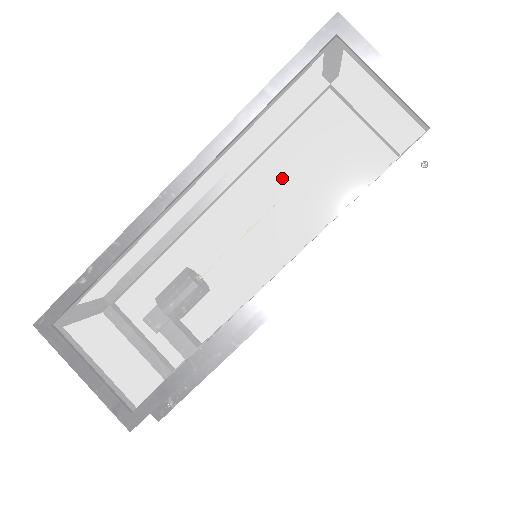
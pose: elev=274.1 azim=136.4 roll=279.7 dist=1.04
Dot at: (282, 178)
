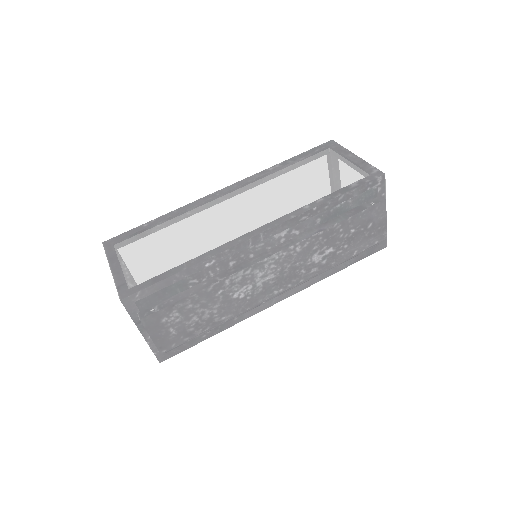
Dot at: (282, 192)
